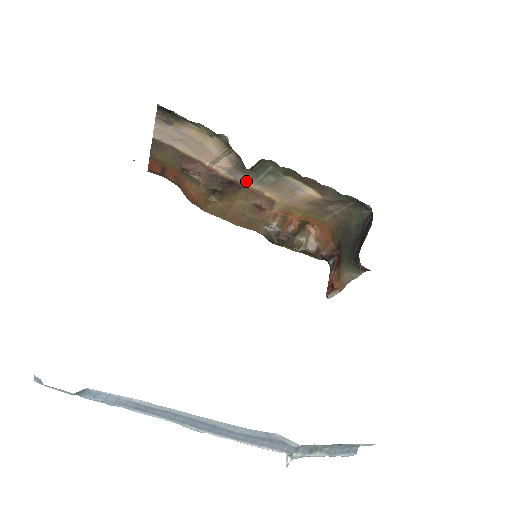
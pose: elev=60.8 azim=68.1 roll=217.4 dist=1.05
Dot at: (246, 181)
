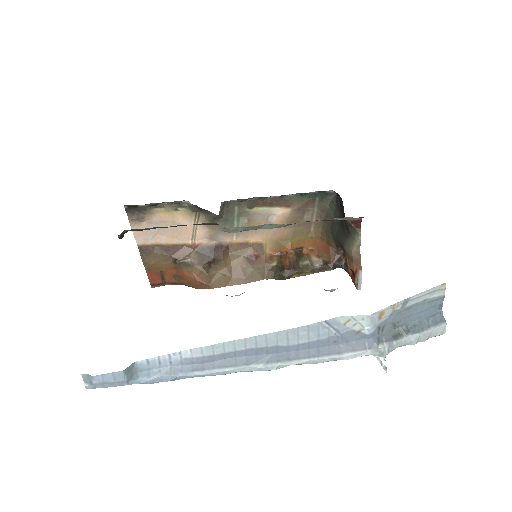
Dot at: (228, 238)
